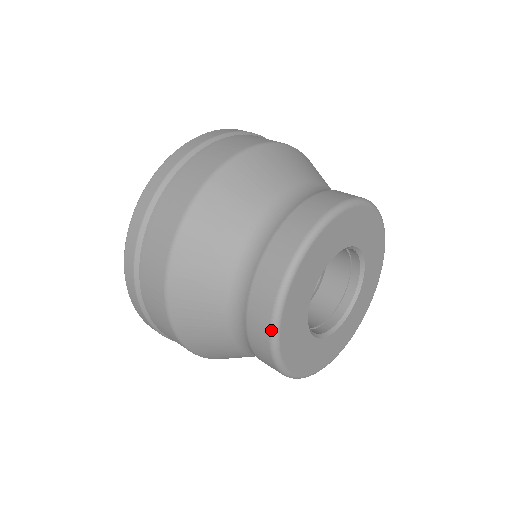
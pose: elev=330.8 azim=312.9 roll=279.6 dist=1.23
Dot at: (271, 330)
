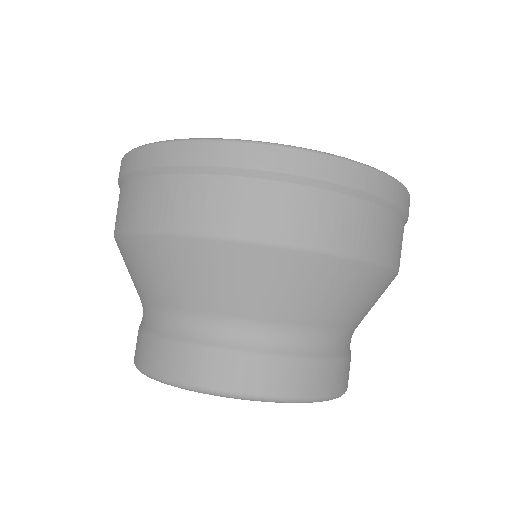
Dot at: occluded
